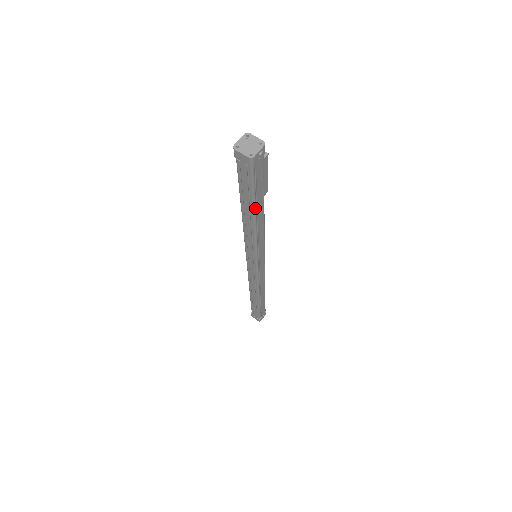
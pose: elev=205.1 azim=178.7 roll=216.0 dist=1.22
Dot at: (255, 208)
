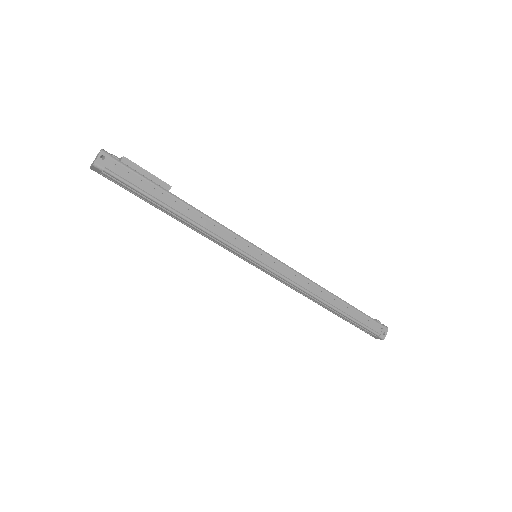
Dot at: (164, 204)
